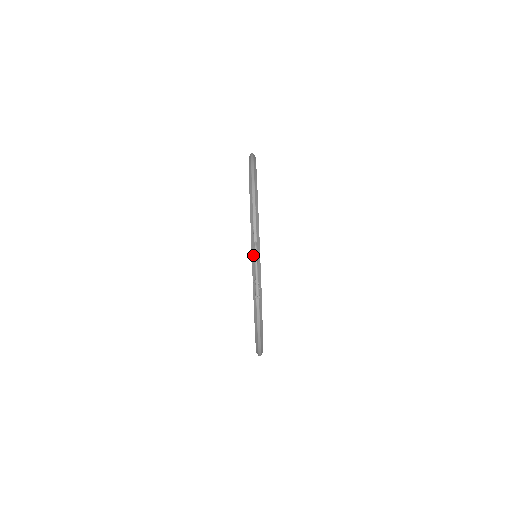
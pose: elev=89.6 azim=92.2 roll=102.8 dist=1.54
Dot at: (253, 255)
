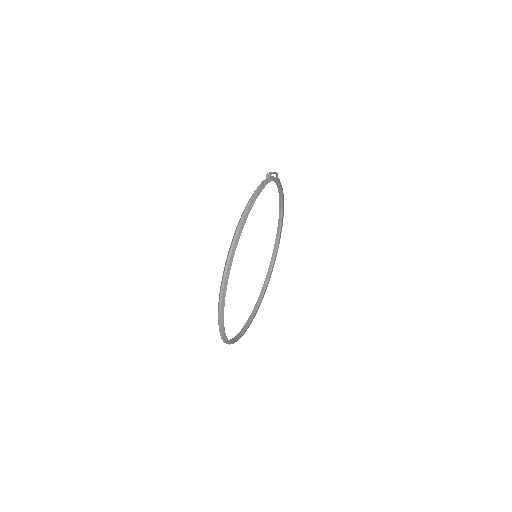
Dot at: occluded
